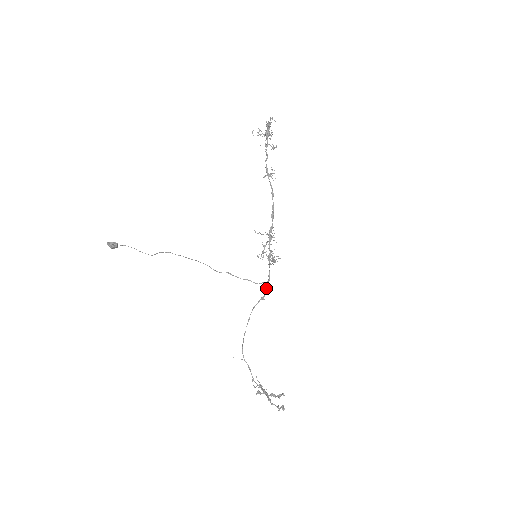
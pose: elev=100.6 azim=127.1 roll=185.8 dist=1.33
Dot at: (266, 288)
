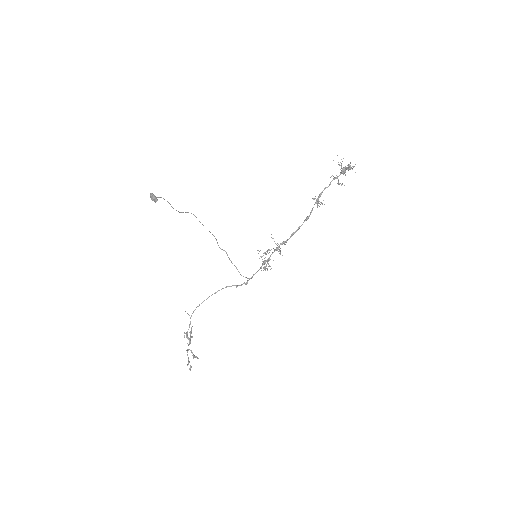
Dot at: (244, 283)
